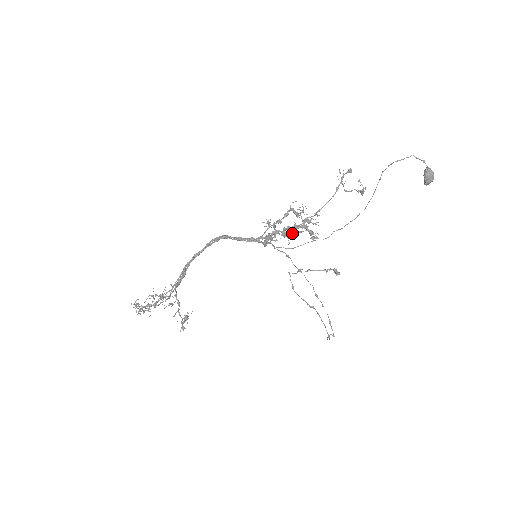
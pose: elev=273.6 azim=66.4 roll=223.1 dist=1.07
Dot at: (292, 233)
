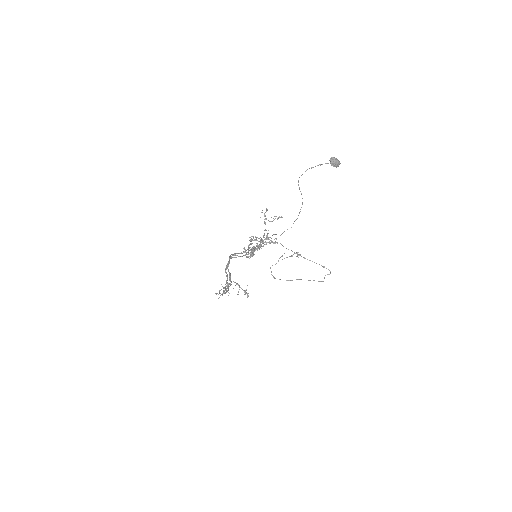
Dot at: occluded
